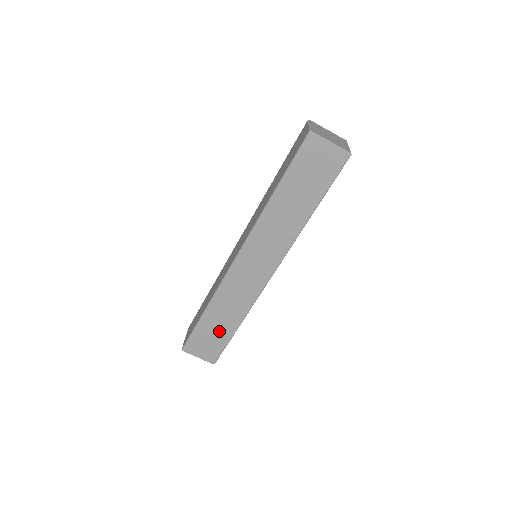
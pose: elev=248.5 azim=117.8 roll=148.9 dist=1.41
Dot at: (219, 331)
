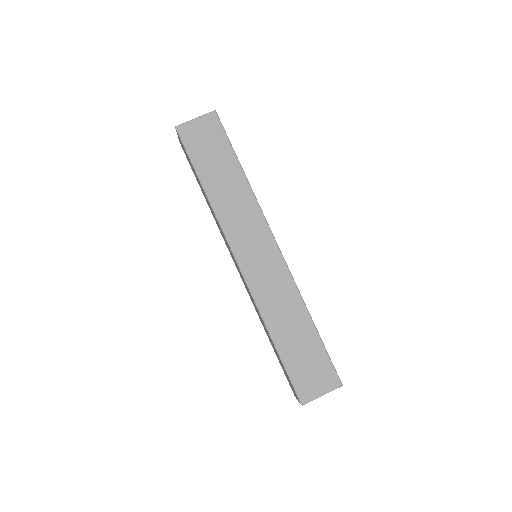
Dot at: (304, 344)
